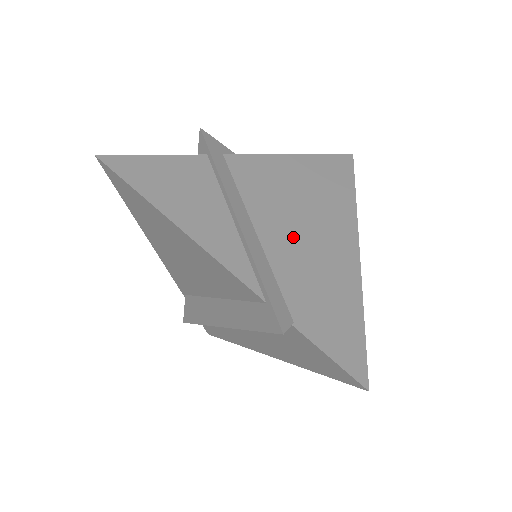
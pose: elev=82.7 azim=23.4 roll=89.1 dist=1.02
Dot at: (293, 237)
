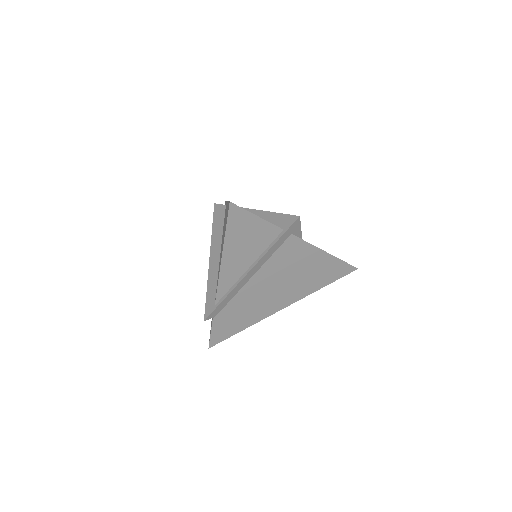
Dot at: (262, 290)
